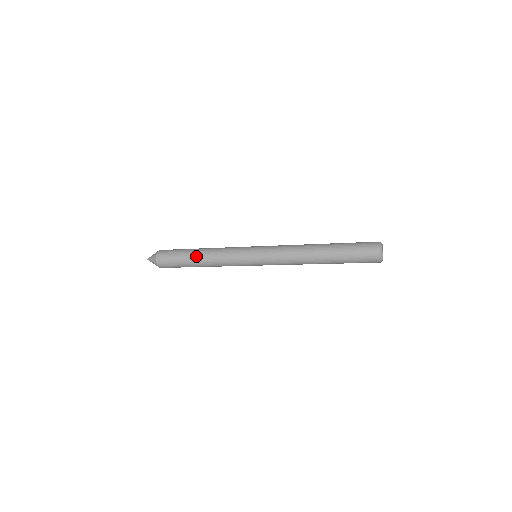
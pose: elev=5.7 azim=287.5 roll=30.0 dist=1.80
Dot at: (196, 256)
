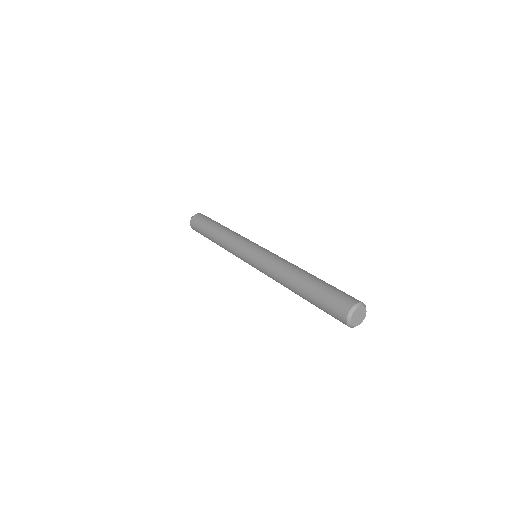
Dot at: occluded
